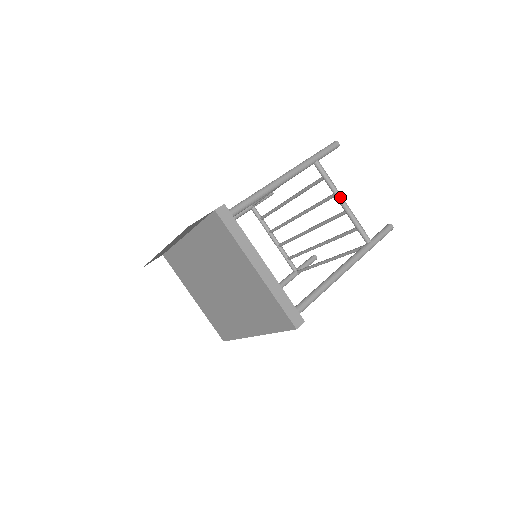
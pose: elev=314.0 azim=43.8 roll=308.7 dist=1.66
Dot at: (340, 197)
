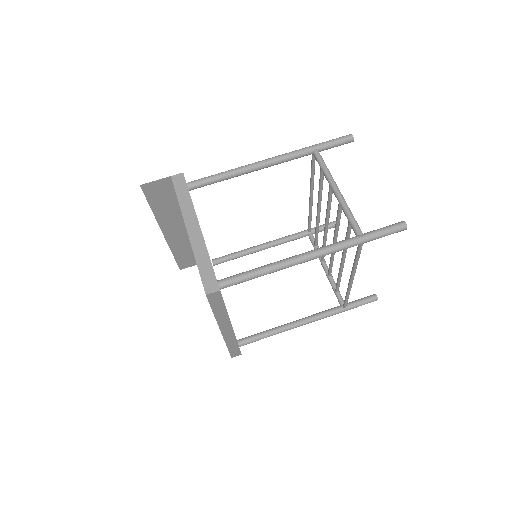
Dot at: (333, 185)
